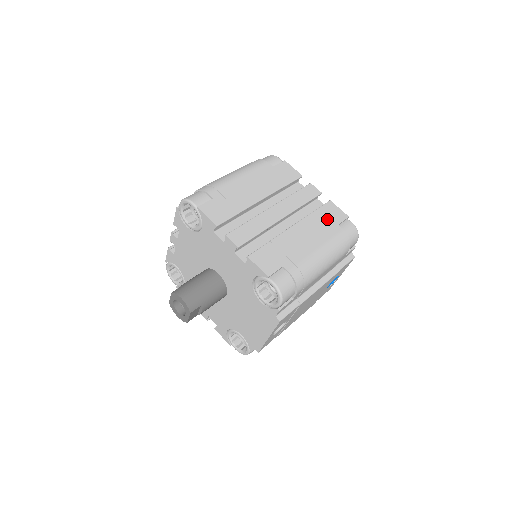
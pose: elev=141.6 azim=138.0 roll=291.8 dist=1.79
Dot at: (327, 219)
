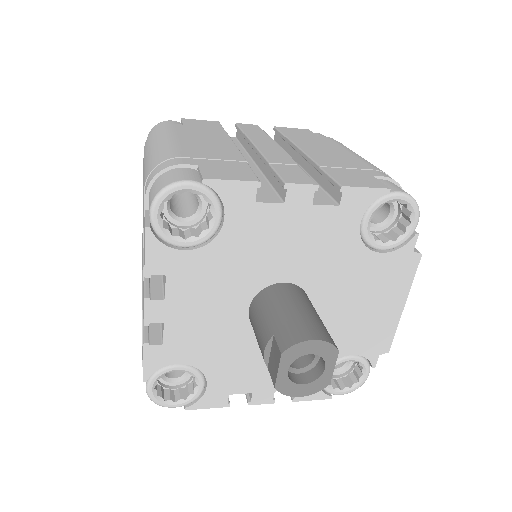
Dot at: (304, 136)
